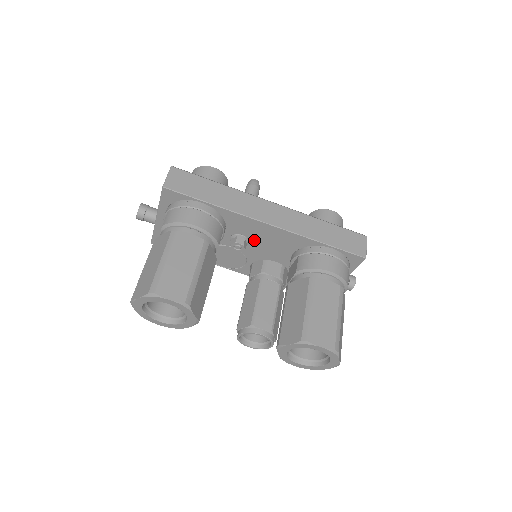
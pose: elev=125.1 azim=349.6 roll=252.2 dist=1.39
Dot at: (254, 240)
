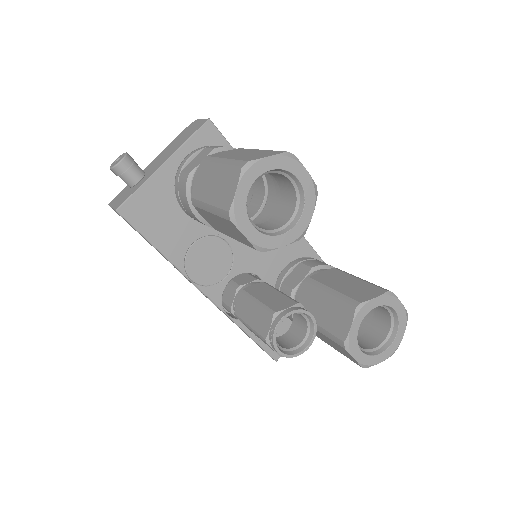
Dot at: occluded
